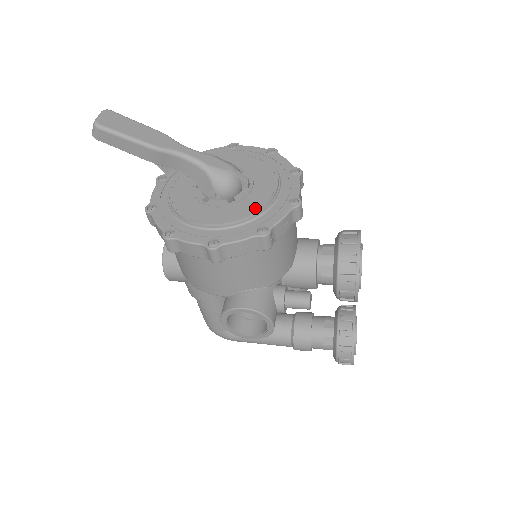
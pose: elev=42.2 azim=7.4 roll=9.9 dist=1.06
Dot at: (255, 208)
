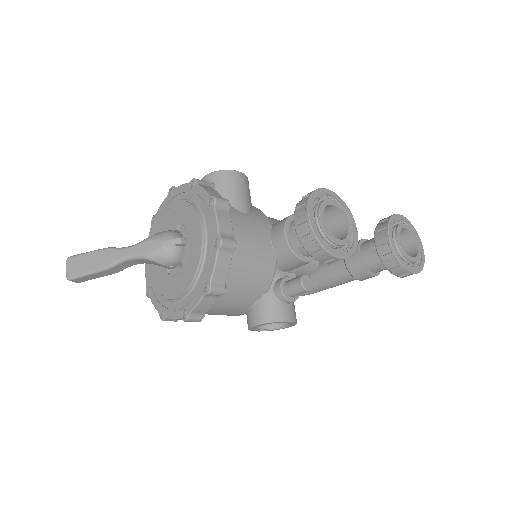
Dot at: (194, 267)
